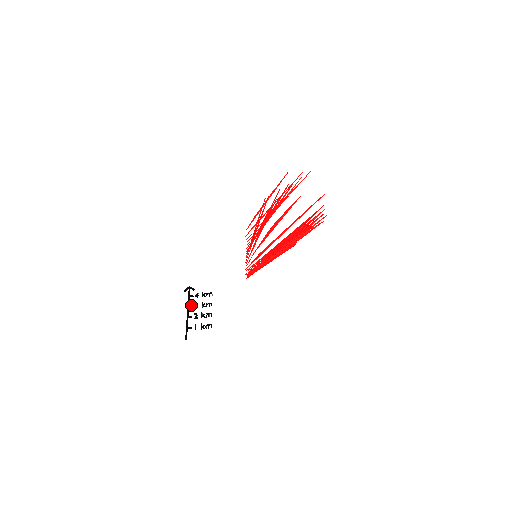
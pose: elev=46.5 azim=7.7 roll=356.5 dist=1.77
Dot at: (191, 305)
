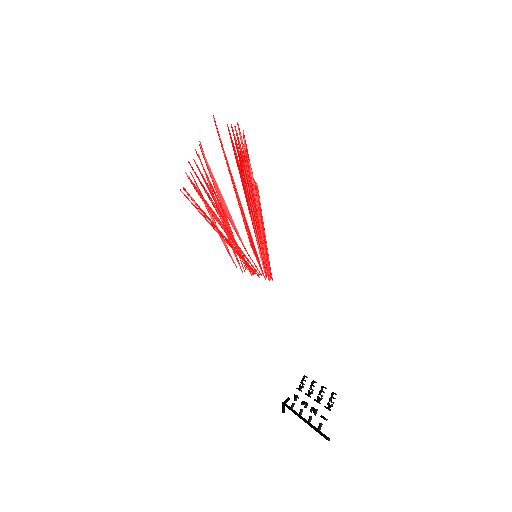
Dot at: occluded
